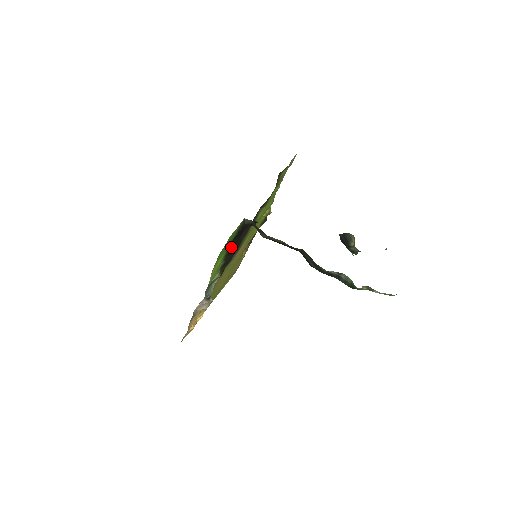
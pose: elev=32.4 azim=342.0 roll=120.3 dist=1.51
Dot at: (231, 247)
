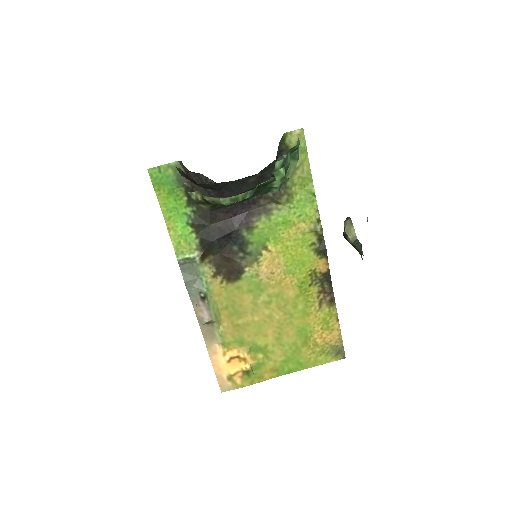
Dot at: (200, 216)
